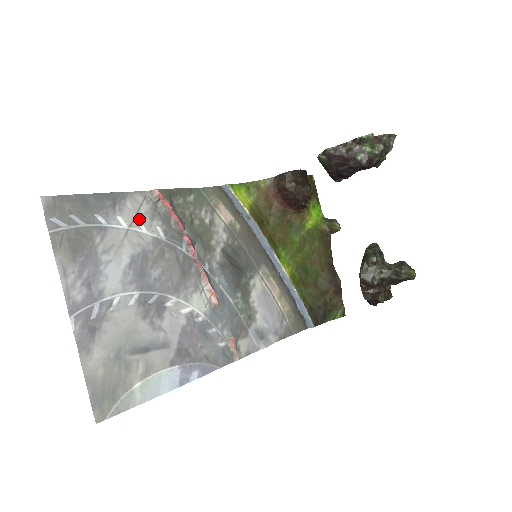
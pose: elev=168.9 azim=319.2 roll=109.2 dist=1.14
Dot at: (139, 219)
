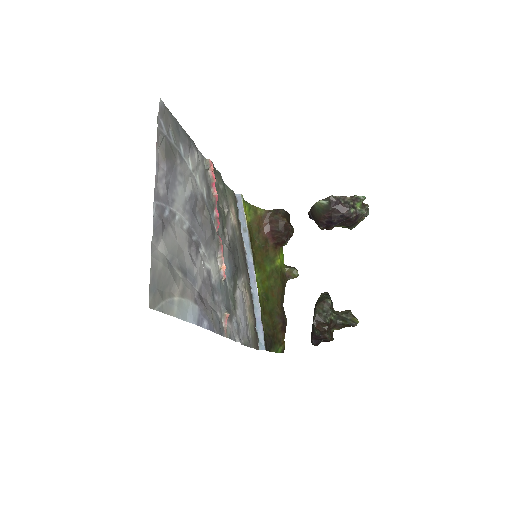
Dot at: (197, 171)
